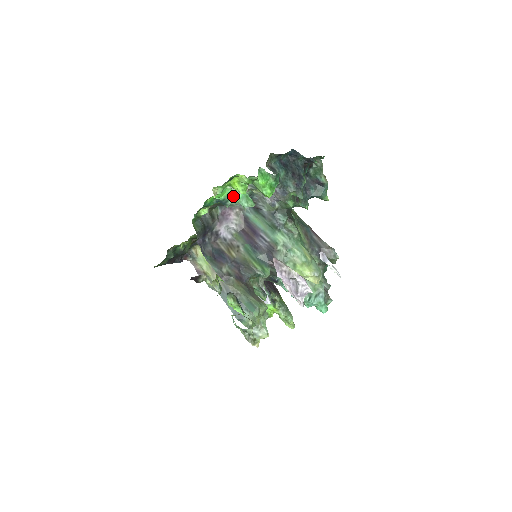
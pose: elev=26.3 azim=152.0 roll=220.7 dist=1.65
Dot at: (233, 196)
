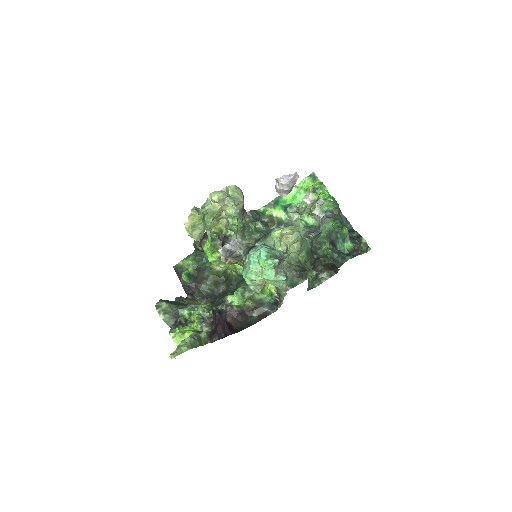
Dot at: occluded
